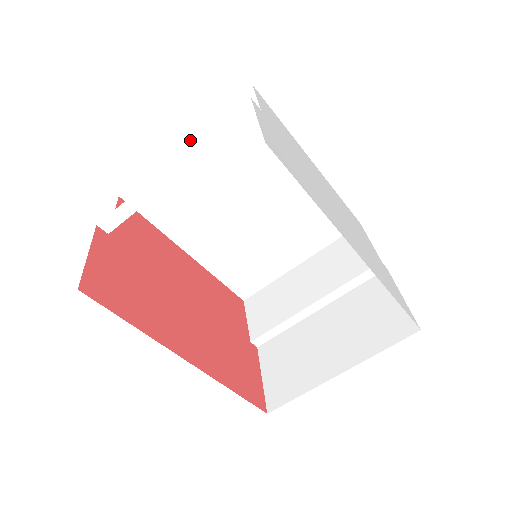
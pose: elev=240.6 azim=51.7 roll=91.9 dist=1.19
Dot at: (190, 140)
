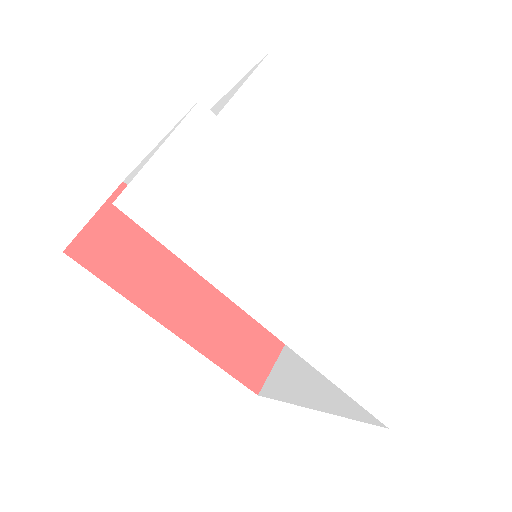
Dot at: (222, 103)
